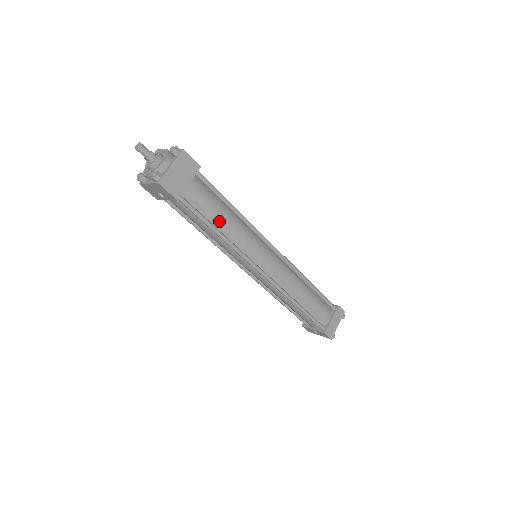
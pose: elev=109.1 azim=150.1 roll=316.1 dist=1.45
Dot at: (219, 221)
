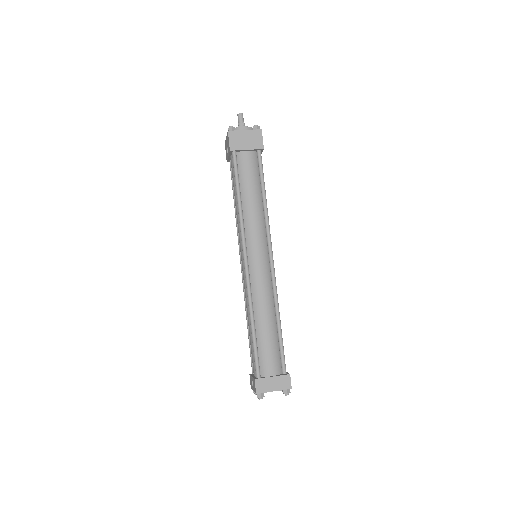
Dot at: (246, 193)
